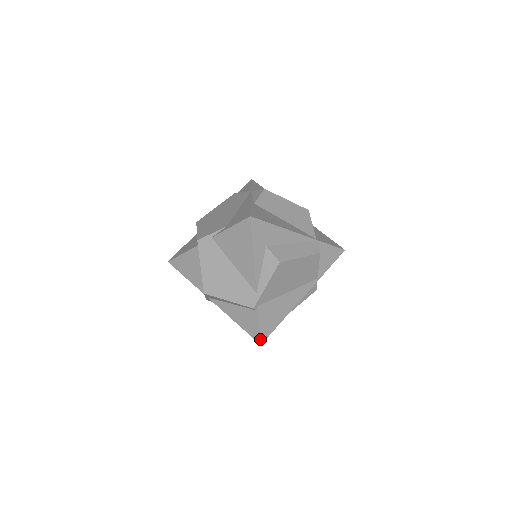
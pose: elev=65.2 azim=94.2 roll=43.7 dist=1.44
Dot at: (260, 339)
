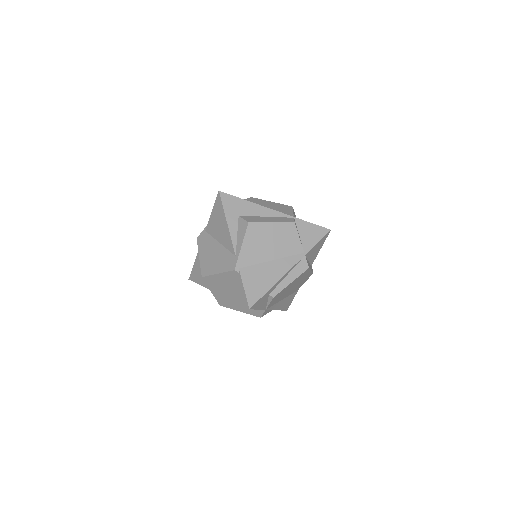
Dot at: (247, 303)
